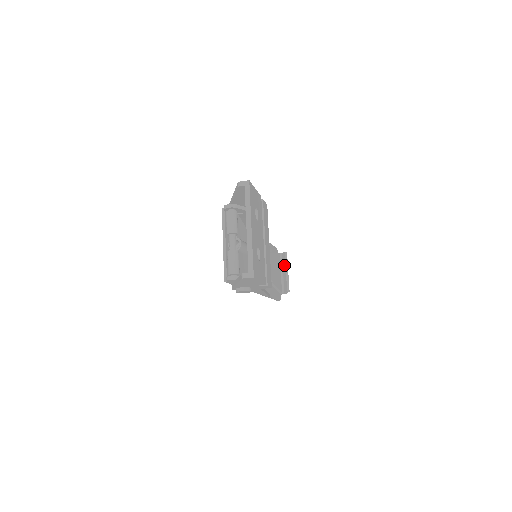
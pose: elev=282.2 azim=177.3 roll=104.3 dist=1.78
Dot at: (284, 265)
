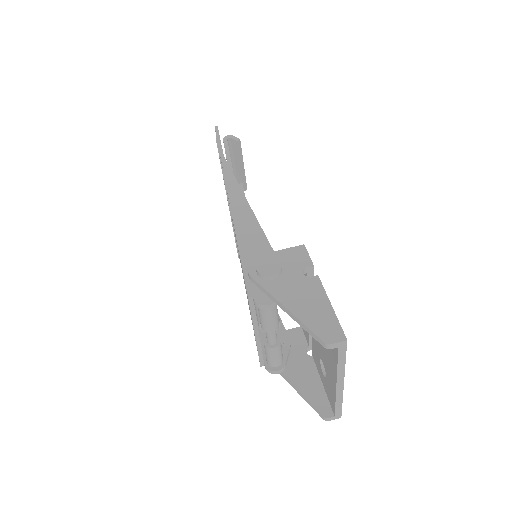
Dot at: (237, 158)
